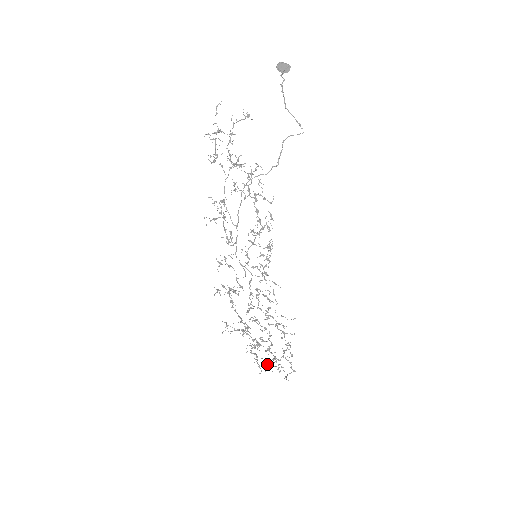
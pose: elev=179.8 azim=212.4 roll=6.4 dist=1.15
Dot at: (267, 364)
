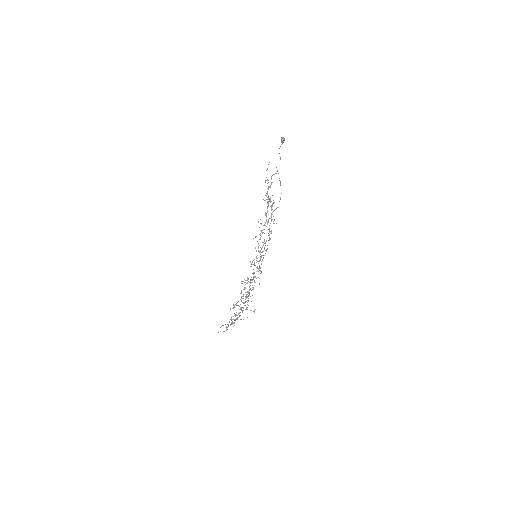
Dot at: occluded
